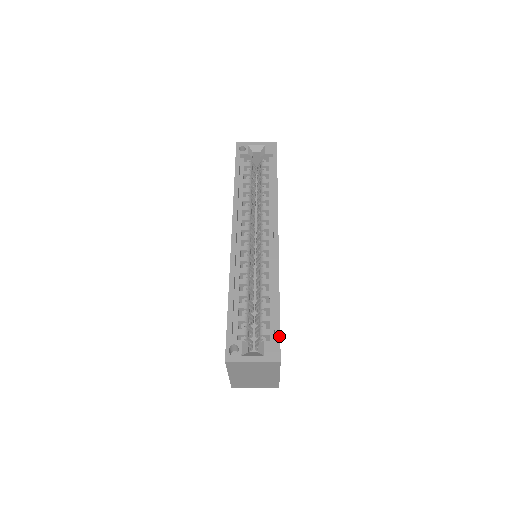
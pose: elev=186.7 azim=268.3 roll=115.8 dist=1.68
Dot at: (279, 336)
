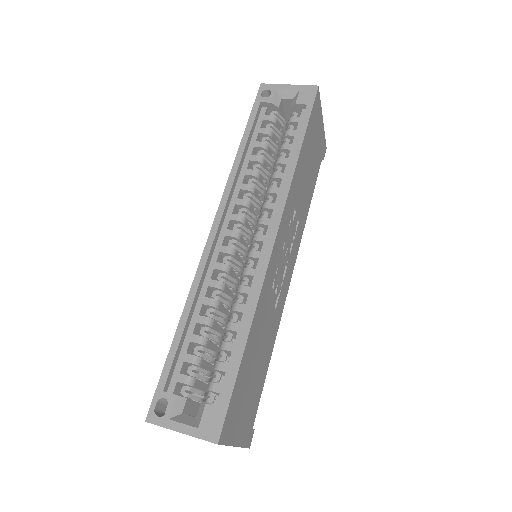
Dot at: (228, 402)
